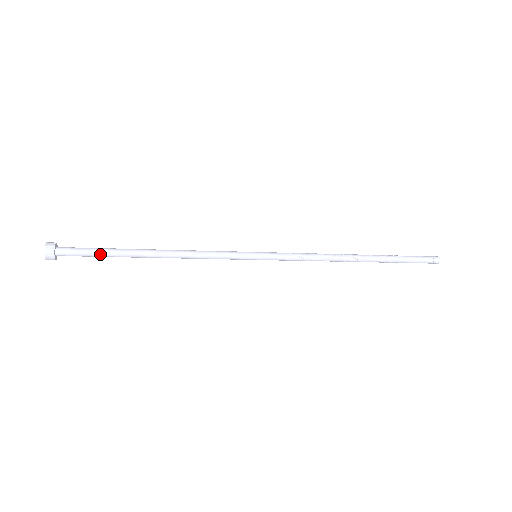
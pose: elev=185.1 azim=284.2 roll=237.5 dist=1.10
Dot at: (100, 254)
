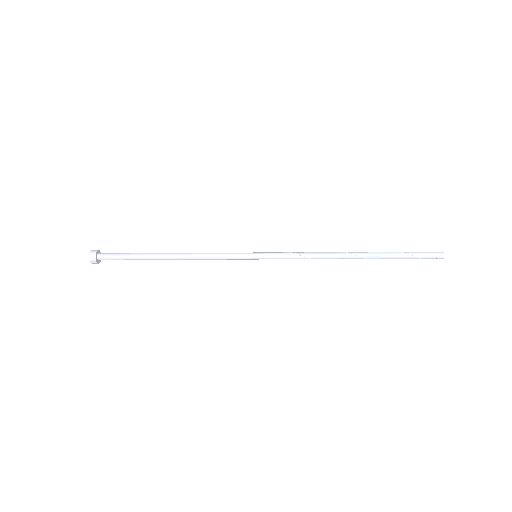
Dot at: (129, 255)
